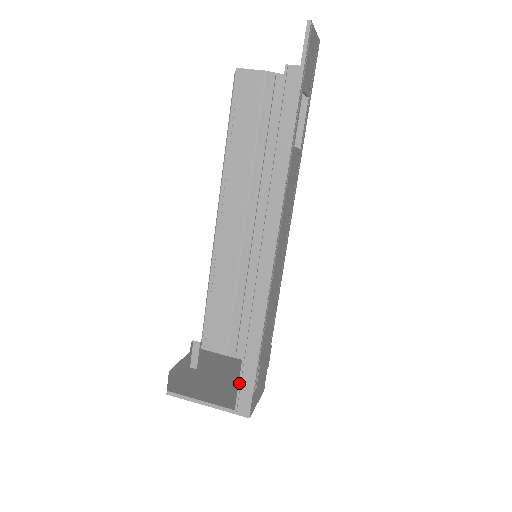
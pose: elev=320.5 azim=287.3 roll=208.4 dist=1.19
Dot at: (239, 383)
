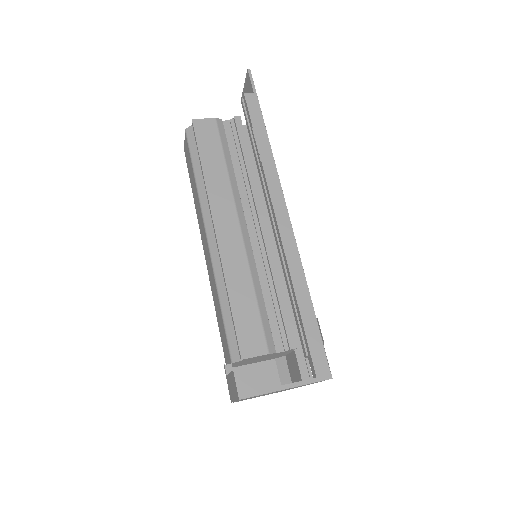
Dot at: (308, 345)
